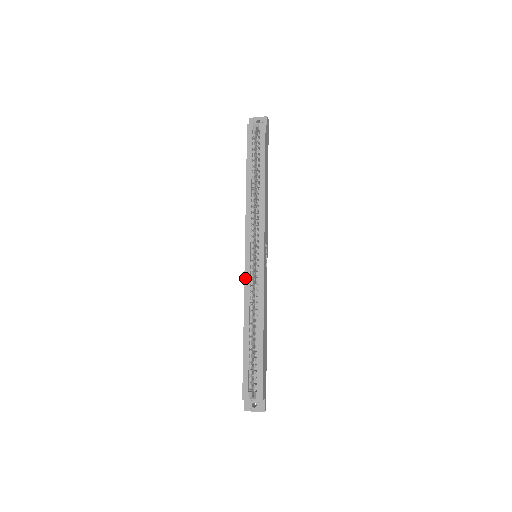
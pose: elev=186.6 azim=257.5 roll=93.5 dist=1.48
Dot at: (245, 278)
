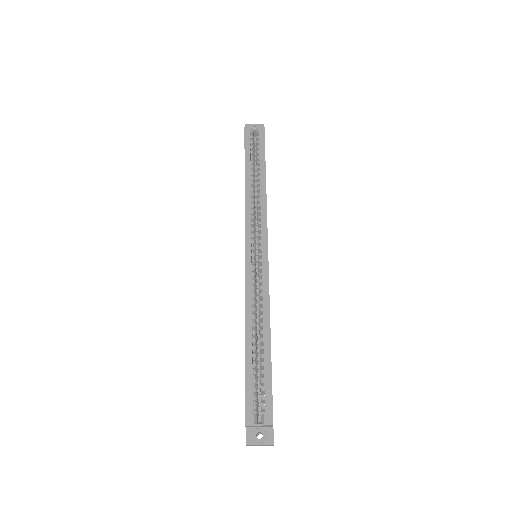
Dot at: (246, 276)
